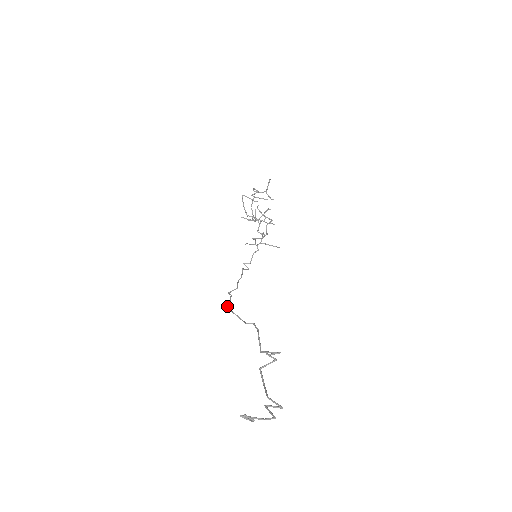
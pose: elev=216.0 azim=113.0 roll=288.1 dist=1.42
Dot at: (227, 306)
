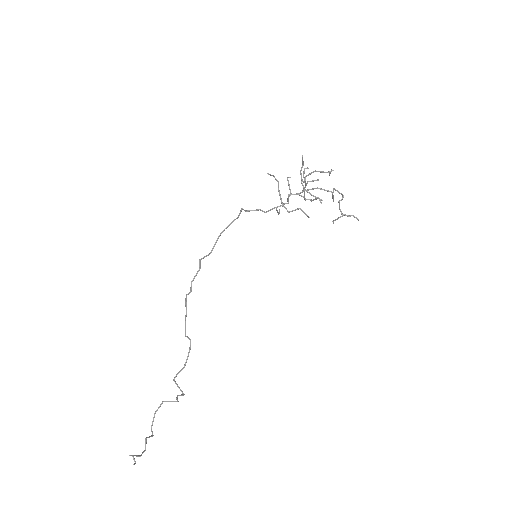
Dot at: occluded
